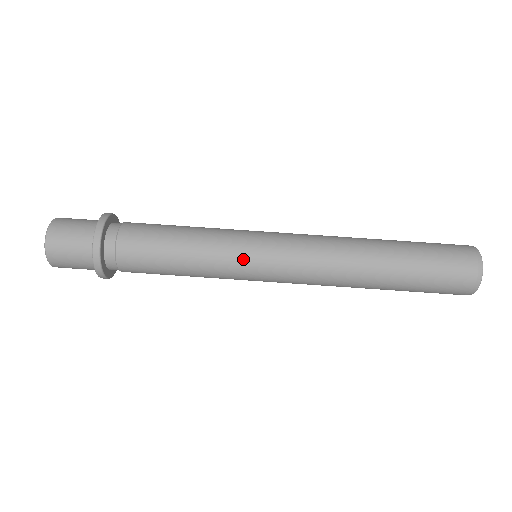
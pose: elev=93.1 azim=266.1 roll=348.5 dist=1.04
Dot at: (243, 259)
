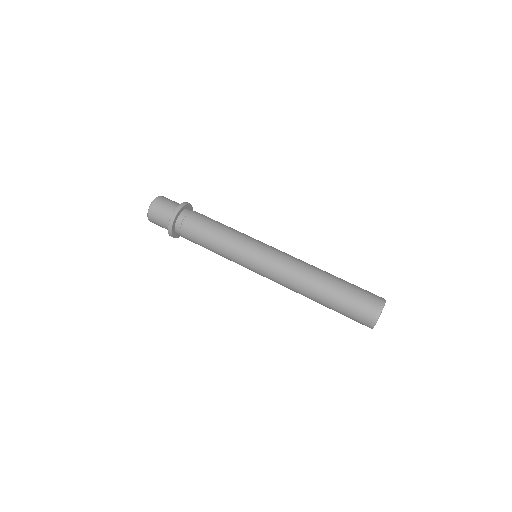
Dot at: (253, 240)
